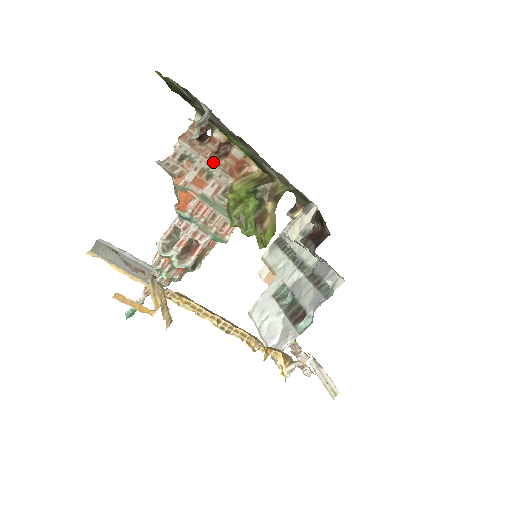
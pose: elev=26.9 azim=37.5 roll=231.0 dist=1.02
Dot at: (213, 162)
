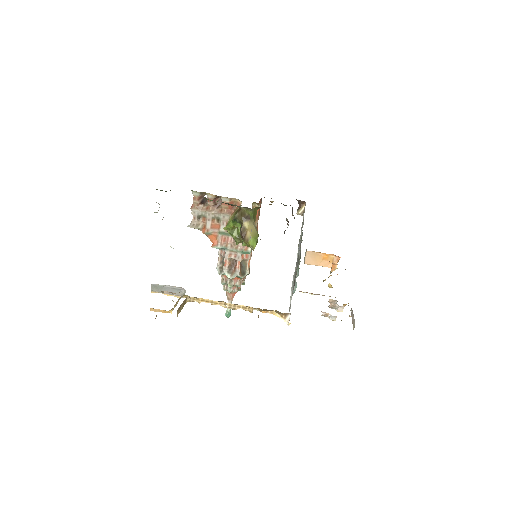
Dot at: (216, 211)
